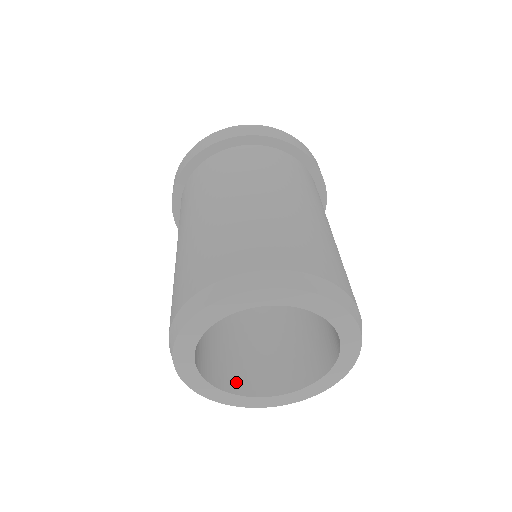
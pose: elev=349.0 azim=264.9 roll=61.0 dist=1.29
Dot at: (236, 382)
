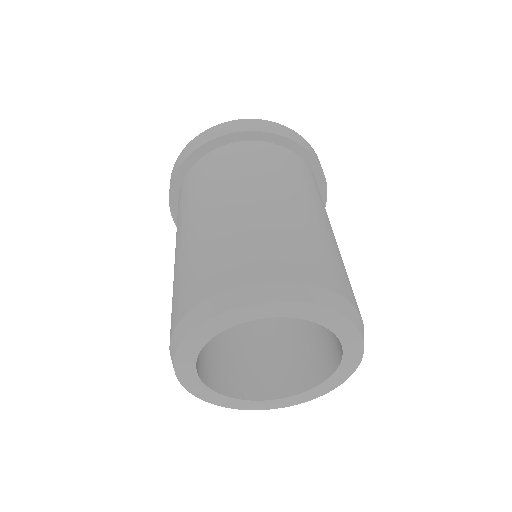
Dot at: (197, 358)
